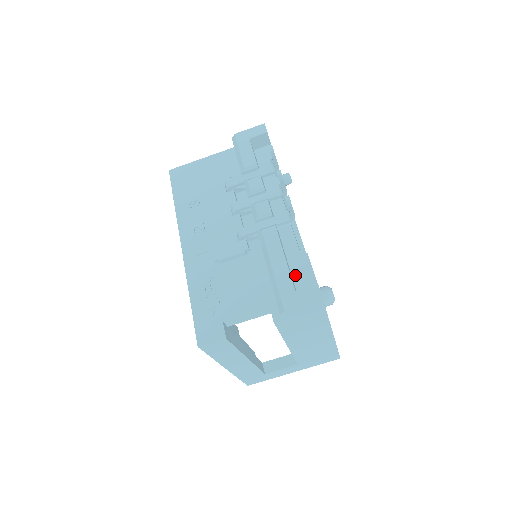
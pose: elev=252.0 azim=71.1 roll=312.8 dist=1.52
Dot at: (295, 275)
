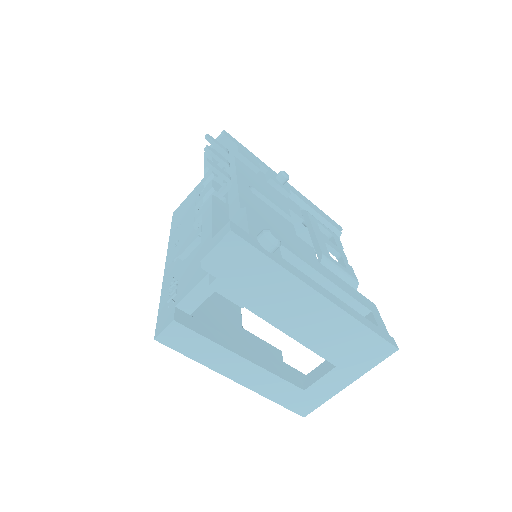
Dot at: occluded
